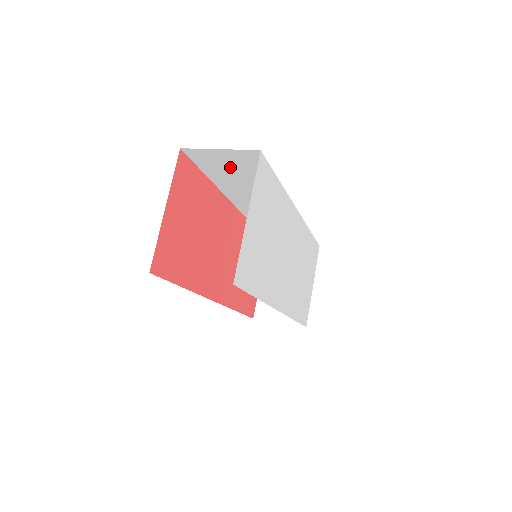
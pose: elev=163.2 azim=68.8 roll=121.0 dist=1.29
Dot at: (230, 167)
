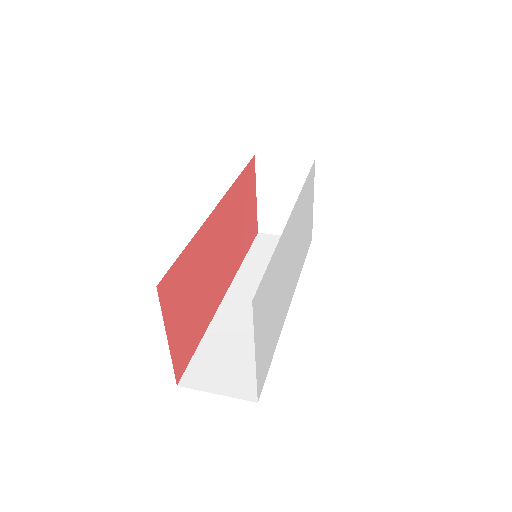
Dot at: occluded
